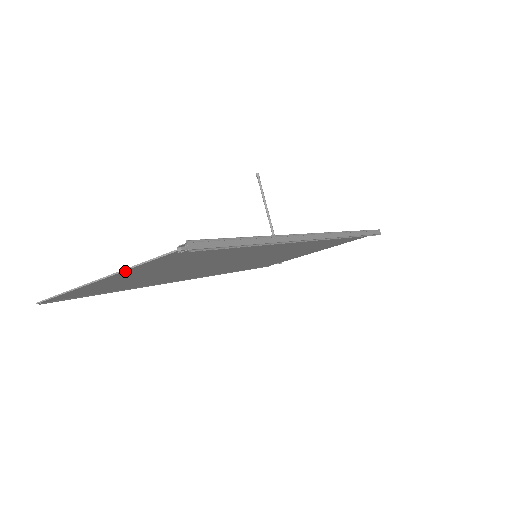
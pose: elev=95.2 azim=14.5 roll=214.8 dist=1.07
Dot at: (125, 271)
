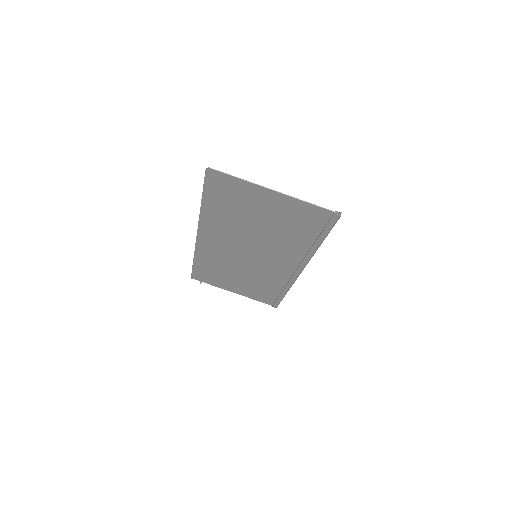
Dot at: (293, 199)
